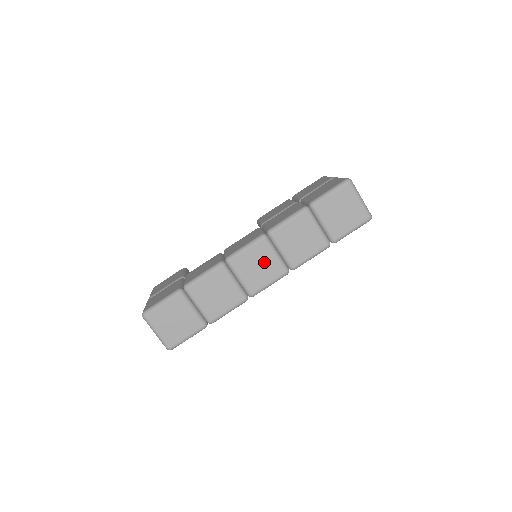
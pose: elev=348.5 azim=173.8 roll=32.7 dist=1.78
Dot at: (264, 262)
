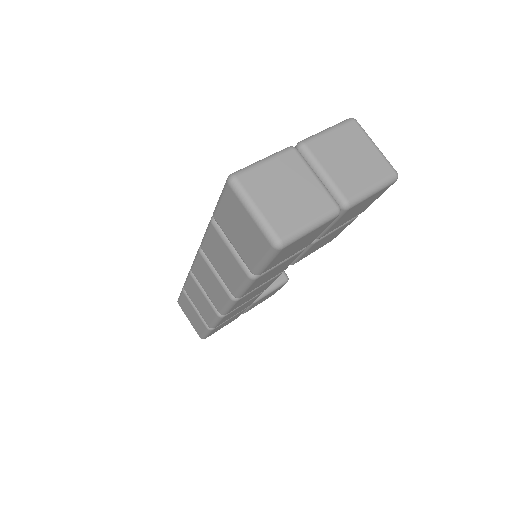
Dot at: (211, 280)
